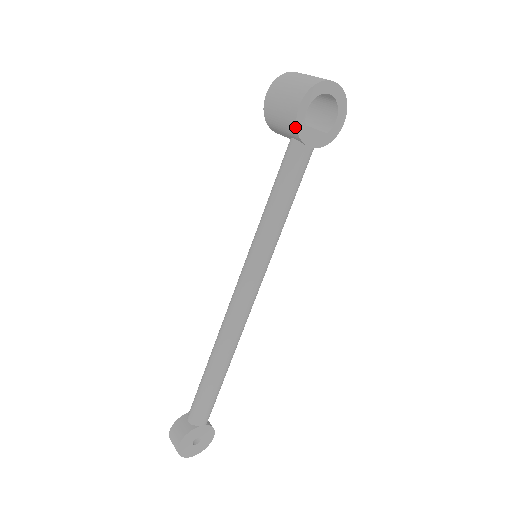
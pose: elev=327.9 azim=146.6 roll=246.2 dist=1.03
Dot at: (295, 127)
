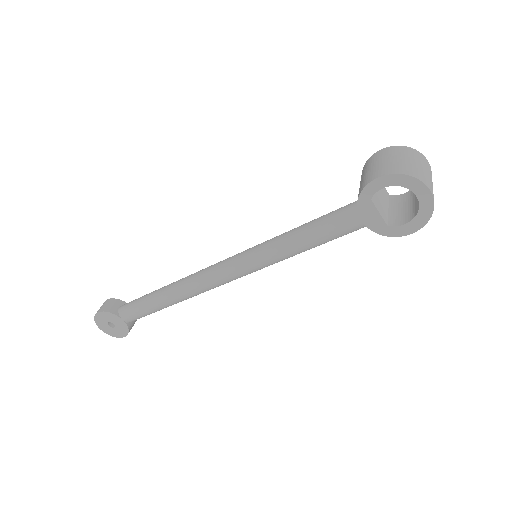
Dot at: (361, 191)
